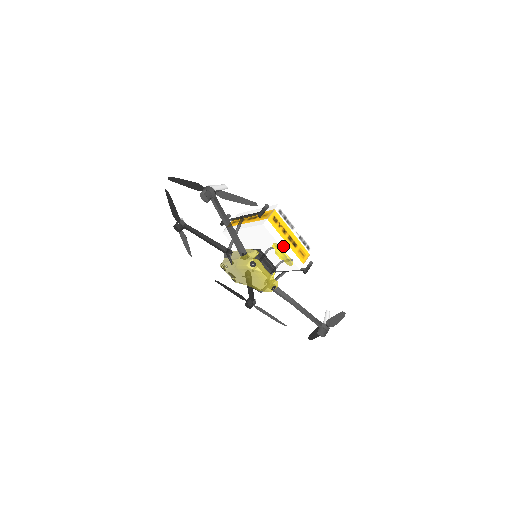
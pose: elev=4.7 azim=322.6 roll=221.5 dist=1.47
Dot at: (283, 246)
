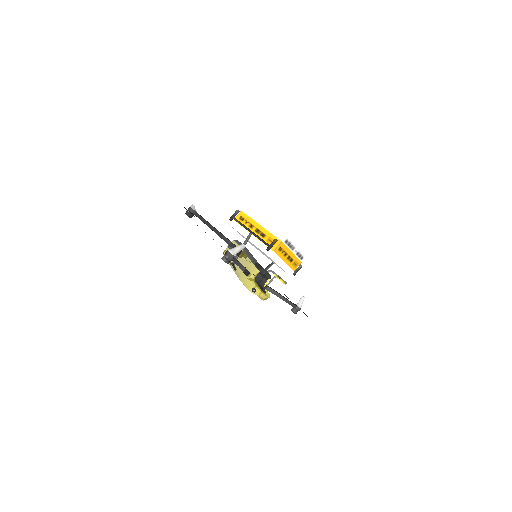
Dot at: (281, 265)
